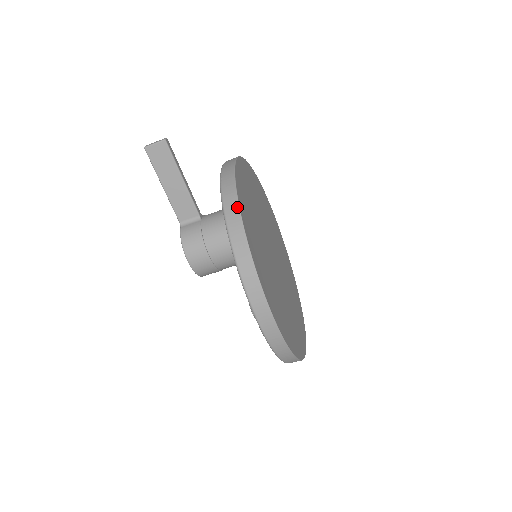
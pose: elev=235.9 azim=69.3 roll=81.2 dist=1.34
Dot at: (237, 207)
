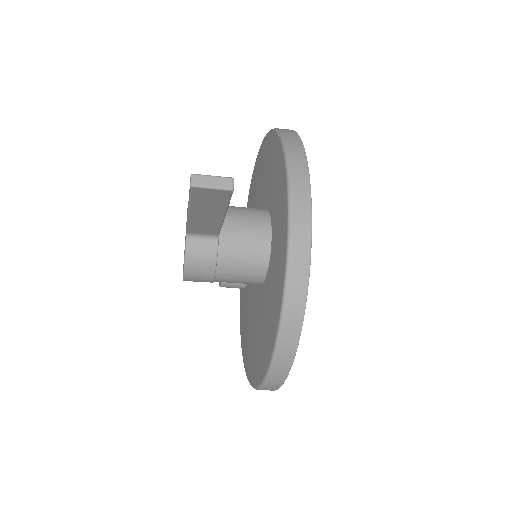
Dot at: (299, 331)
